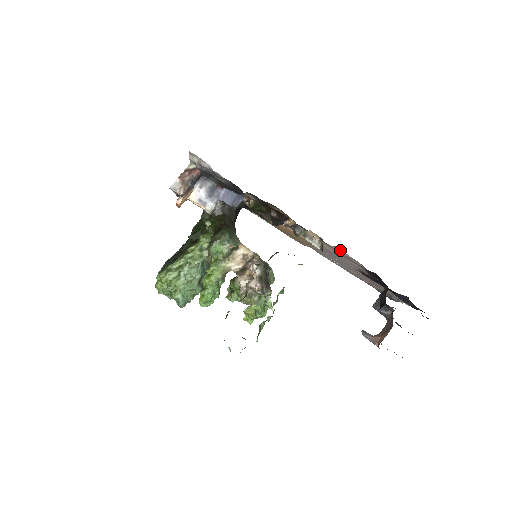
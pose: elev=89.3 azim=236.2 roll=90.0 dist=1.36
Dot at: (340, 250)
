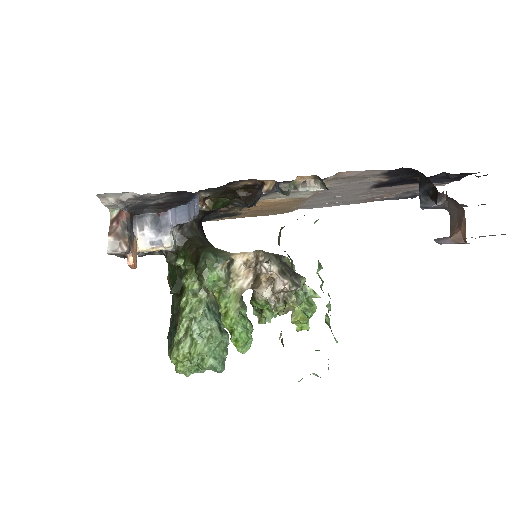
Dot at: (345, 173)
